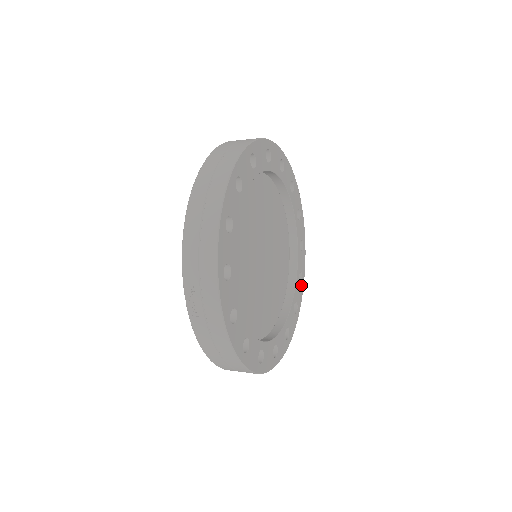
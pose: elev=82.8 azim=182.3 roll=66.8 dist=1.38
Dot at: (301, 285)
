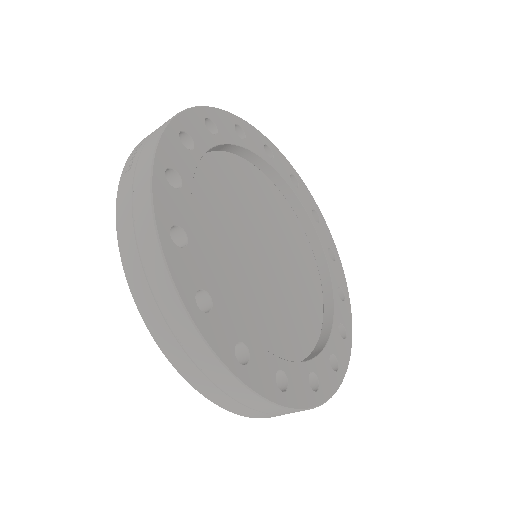
Dot at: (334, 375)
